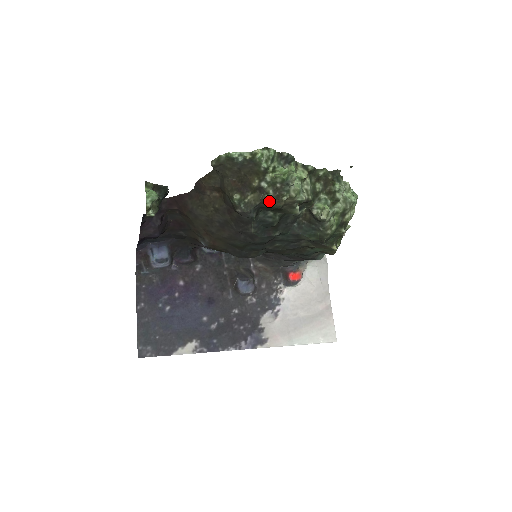
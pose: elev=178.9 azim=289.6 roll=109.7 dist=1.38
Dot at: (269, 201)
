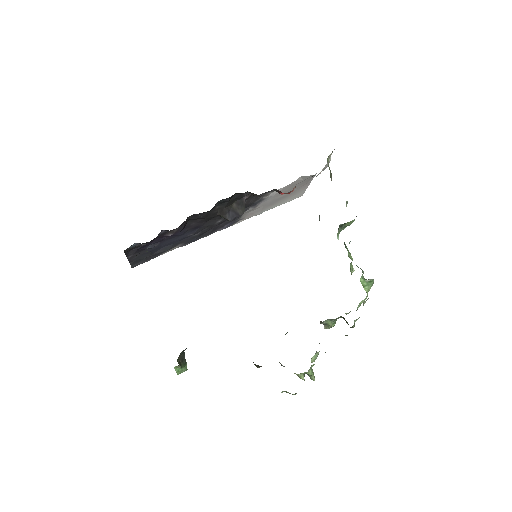
Dot at: occluded
